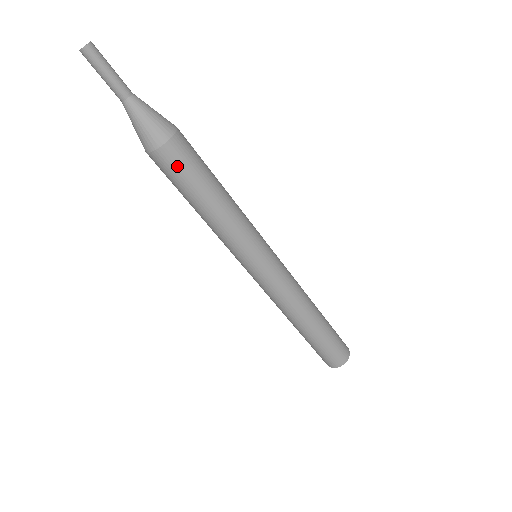
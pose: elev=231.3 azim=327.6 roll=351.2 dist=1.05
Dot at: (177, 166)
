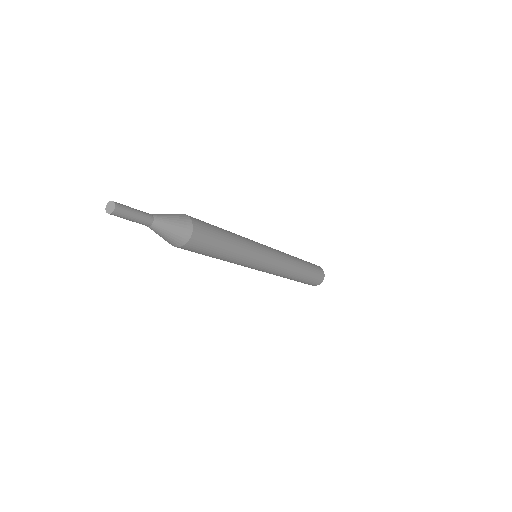
Dot at: (204, 240)
